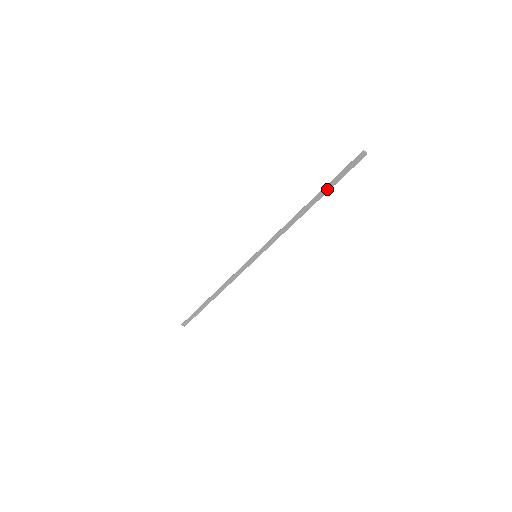
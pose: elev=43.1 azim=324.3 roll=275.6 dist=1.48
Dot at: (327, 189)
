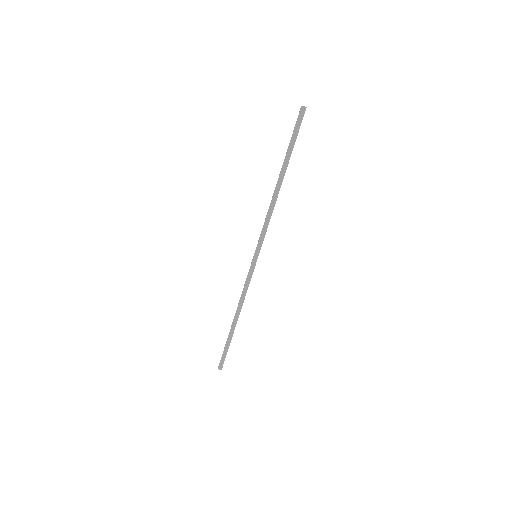
Dot at: (288, 156)
